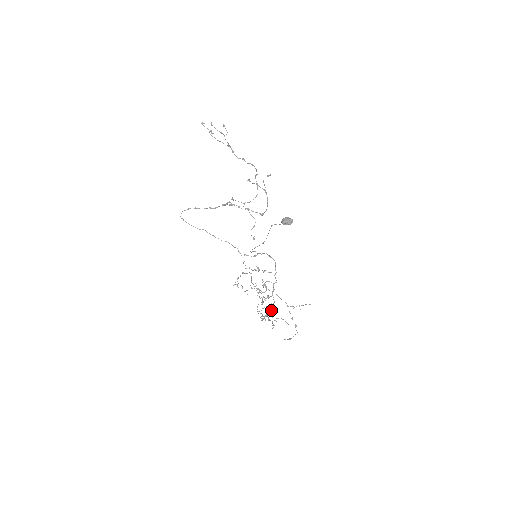
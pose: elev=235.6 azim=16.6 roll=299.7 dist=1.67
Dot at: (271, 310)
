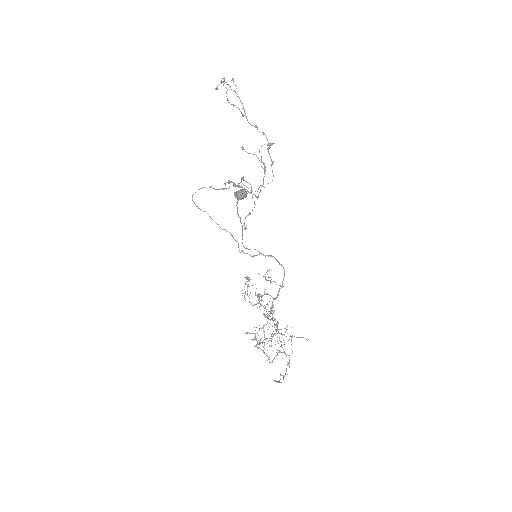
Dot at: (257, 332)
